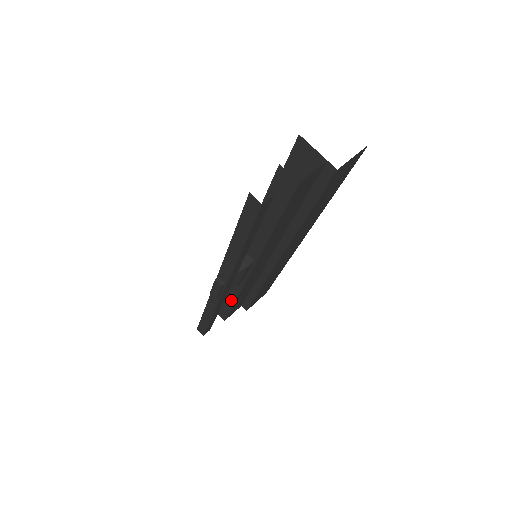
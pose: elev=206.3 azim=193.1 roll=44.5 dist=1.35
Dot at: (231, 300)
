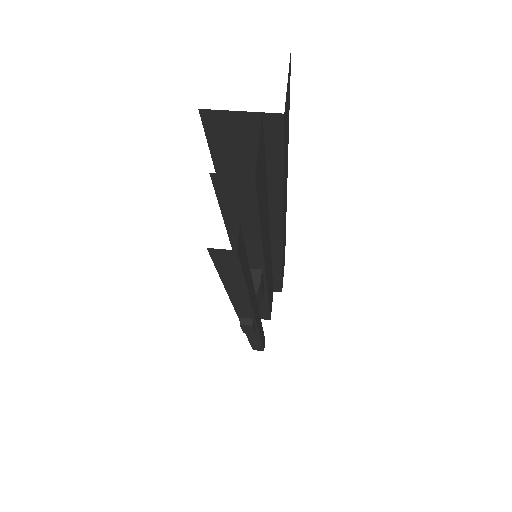
Dot at: (264, 305)
